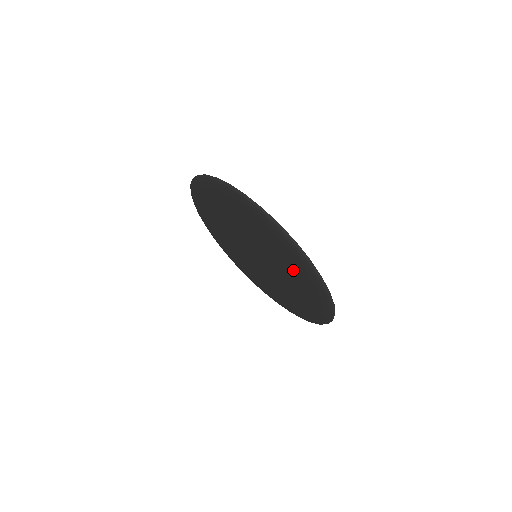
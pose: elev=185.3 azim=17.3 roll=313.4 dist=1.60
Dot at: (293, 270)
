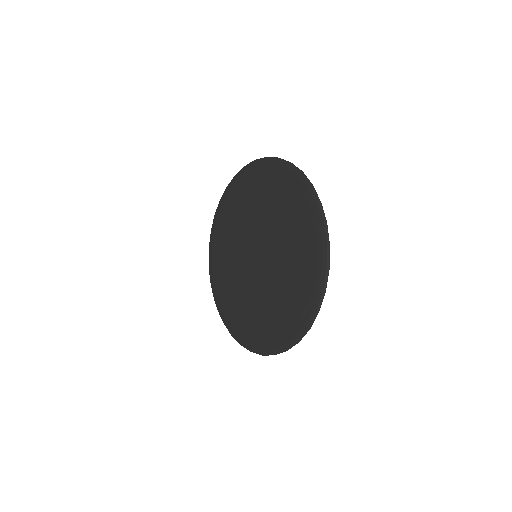
Dot at: (296, 276)
